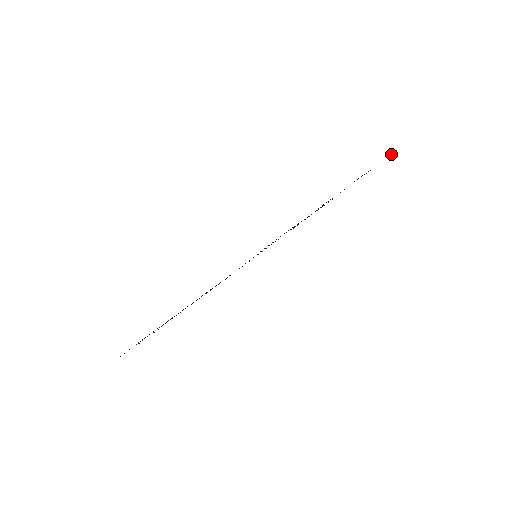
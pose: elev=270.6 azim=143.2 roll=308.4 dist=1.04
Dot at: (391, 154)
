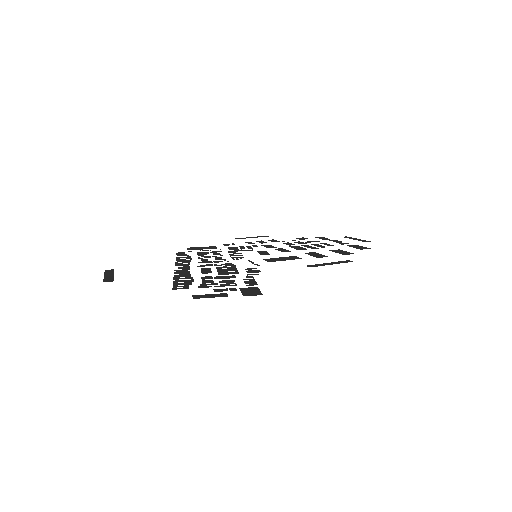
Dot at: (346, 237)
